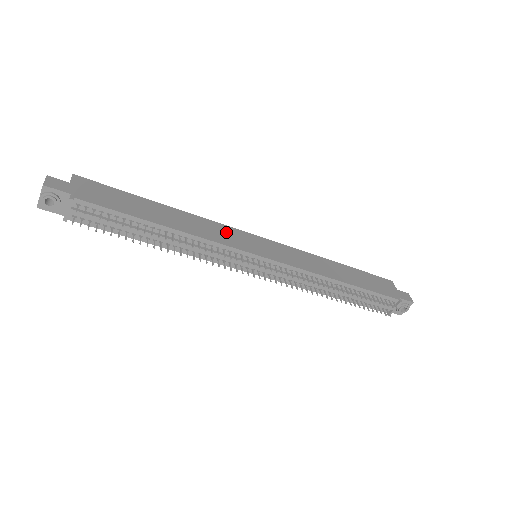
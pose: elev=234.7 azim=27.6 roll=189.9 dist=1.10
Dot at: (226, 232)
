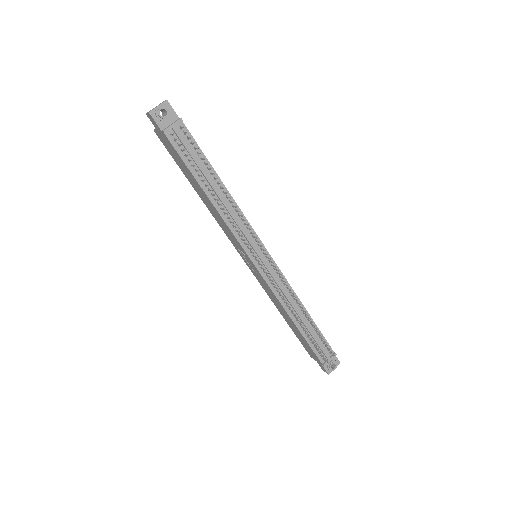
Dot at: occluded
